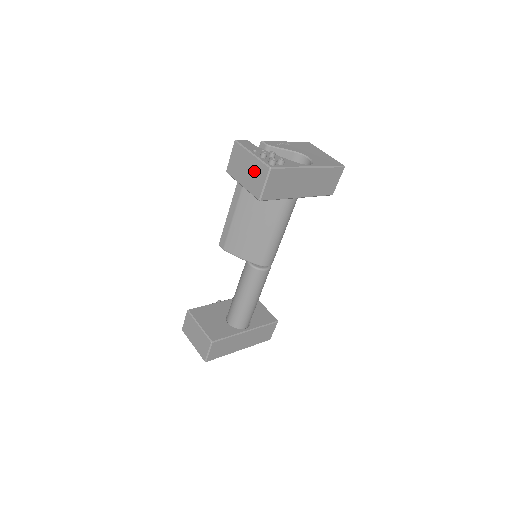
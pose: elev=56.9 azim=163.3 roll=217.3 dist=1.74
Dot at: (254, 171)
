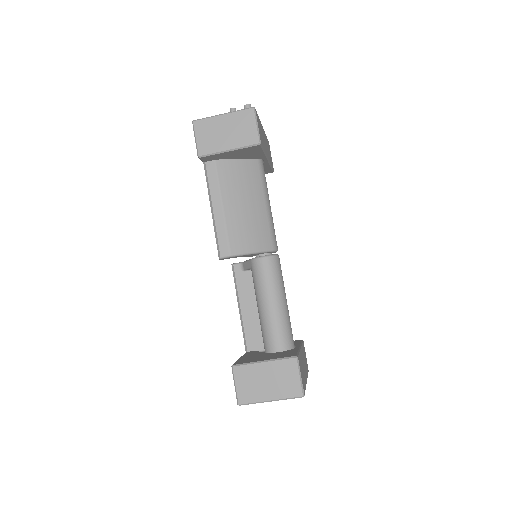
Dot at: (236, 125)
